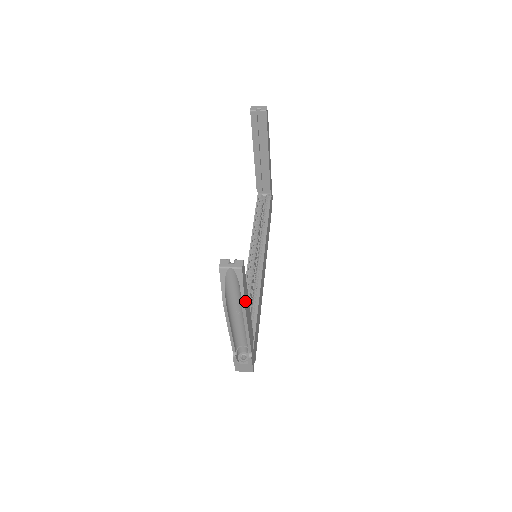
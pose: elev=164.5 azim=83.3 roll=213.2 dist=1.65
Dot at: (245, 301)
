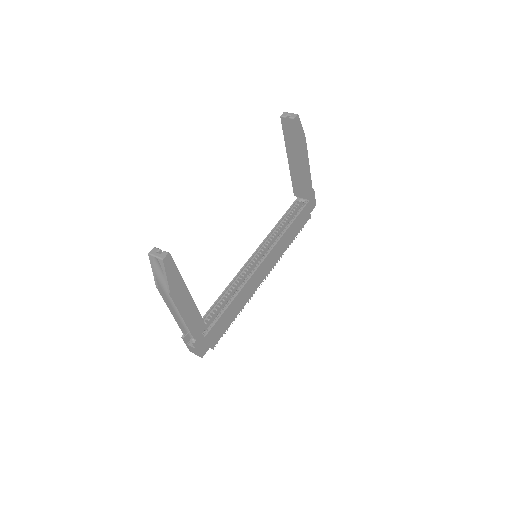
Dot at: (174, 290)
